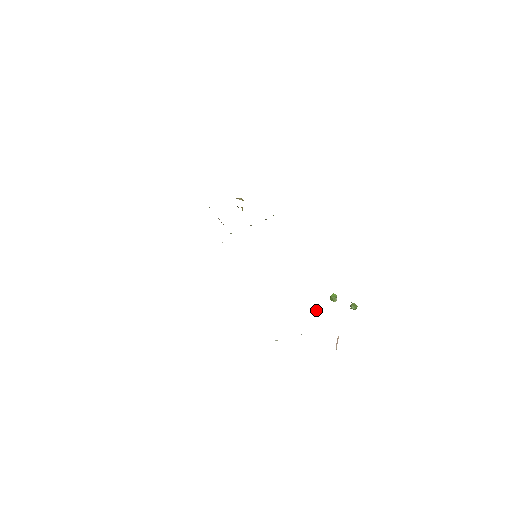
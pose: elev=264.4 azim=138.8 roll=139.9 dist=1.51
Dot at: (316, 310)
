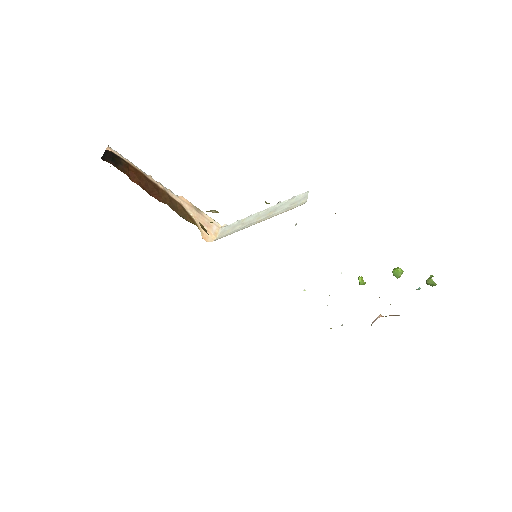
Dot at: (360, 284)
